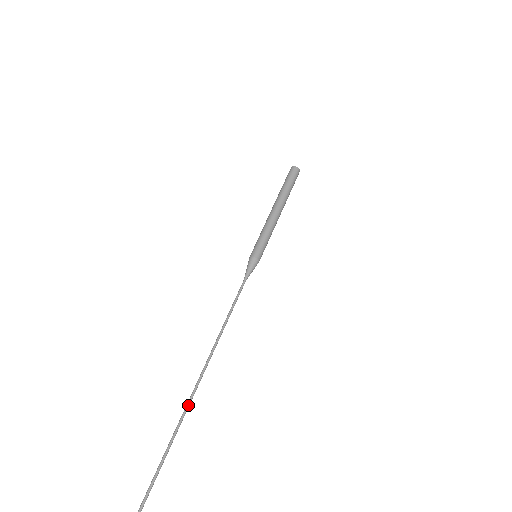
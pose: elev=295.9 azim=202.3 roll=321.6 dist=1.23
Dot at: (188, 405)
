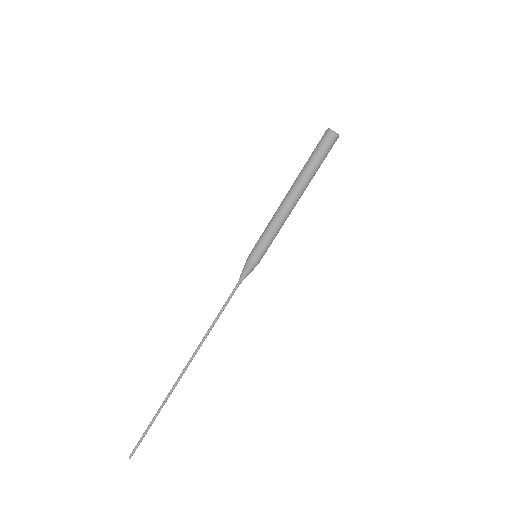
Dot at: occluded
